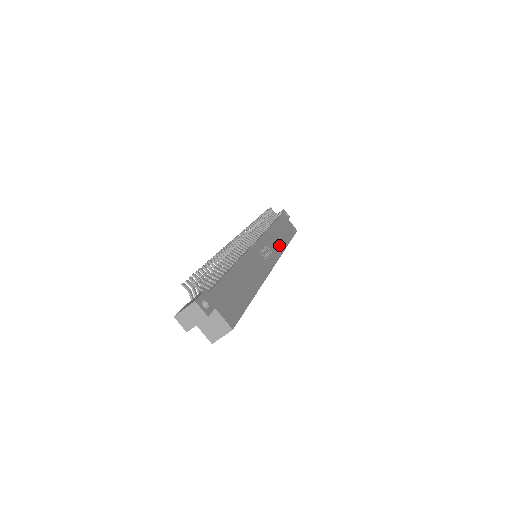
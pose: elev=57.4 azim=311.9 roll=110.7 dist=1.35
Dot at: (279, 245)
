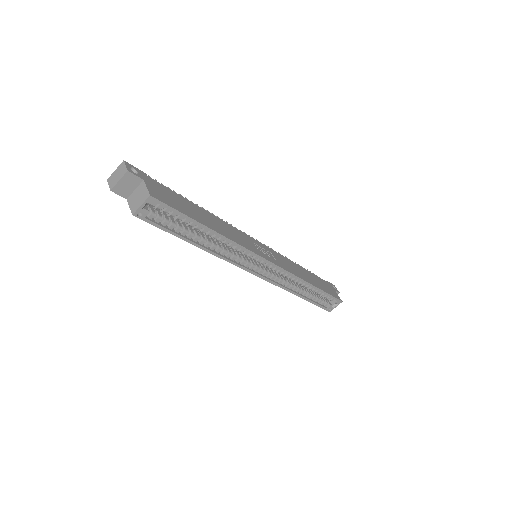
Dot at: (295, 272)
